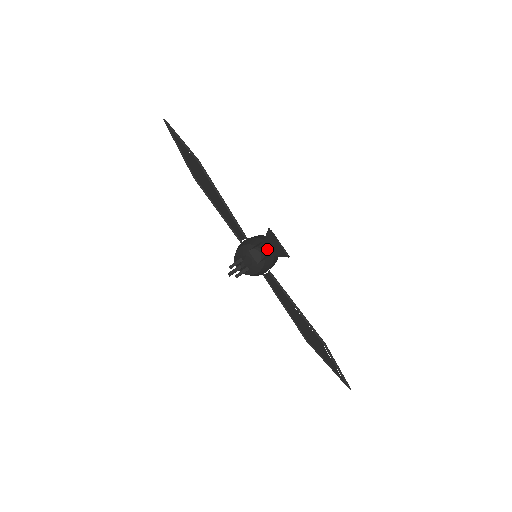
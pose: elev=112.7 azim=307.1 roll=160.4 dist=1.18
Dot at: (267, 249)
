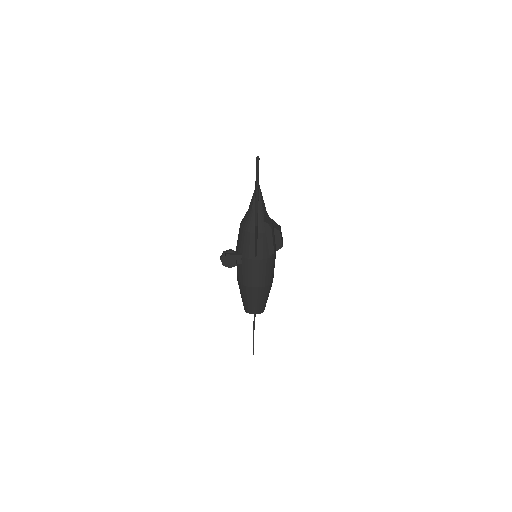
Dot at: (275, 241)
